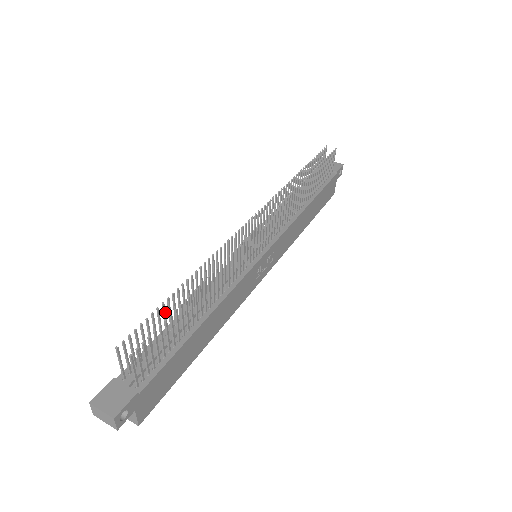
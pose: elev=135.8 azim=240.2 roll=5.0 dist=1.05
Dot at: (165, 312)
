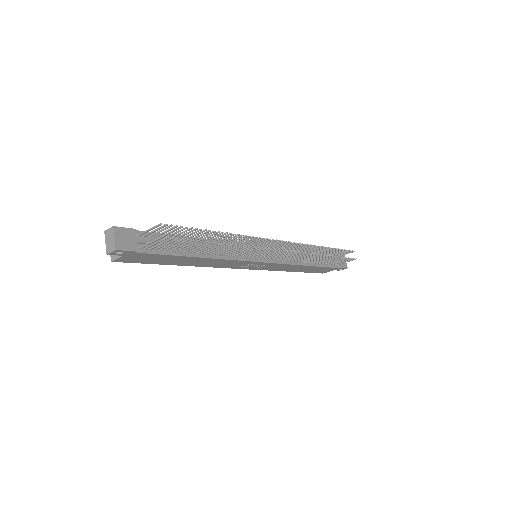
Dot at: occluded
